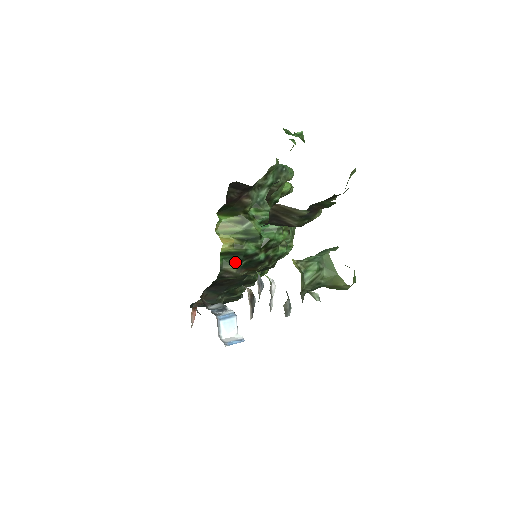
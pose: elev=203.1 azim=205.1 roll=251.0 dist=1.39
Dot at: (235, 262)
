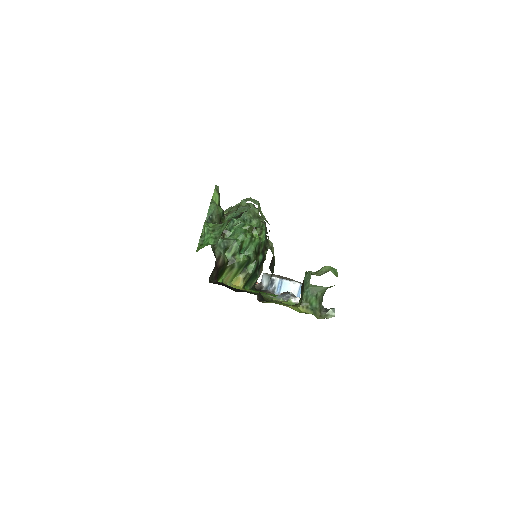
Dot at: (254, 279)
